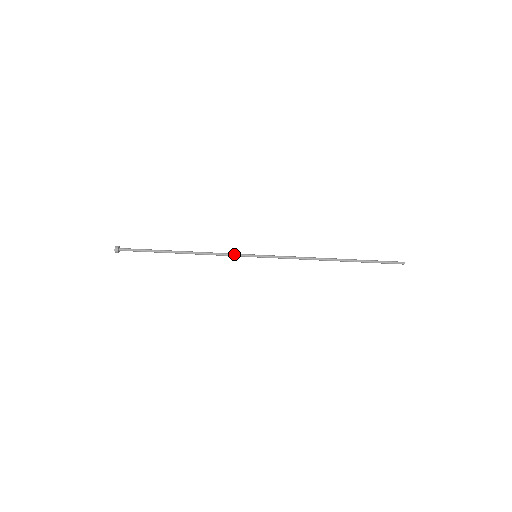
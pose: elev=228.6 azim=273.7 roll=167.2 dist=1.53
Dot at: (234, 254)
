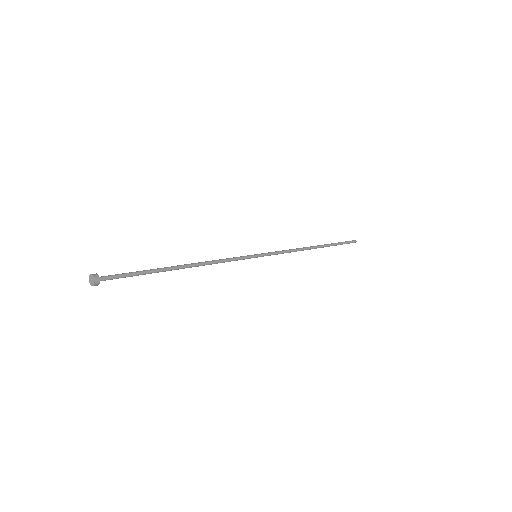
Dot at: (237, 258)
